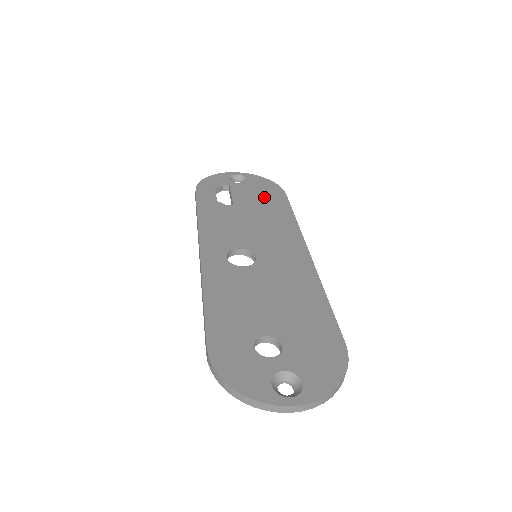
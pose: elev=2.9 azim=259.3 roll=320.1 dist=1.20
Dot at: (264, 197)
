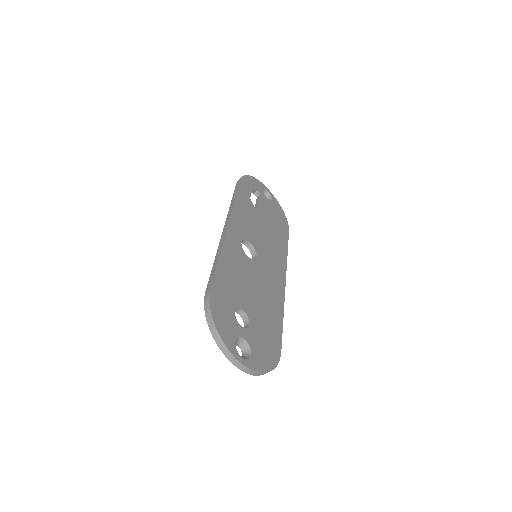
Dot at: (277, 221)
